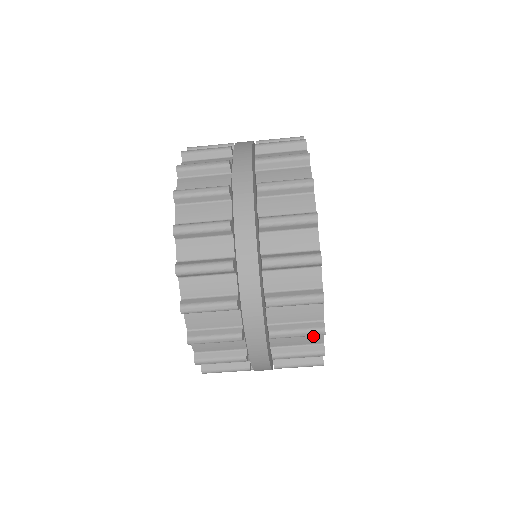
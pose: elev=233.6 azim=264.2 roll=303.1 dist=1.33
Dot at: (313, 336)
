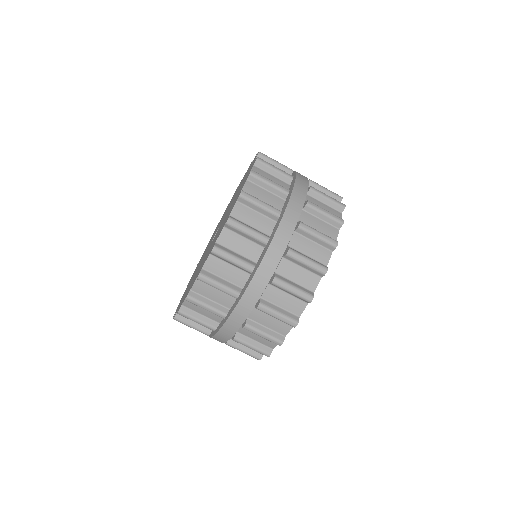
Dot at: occluded
